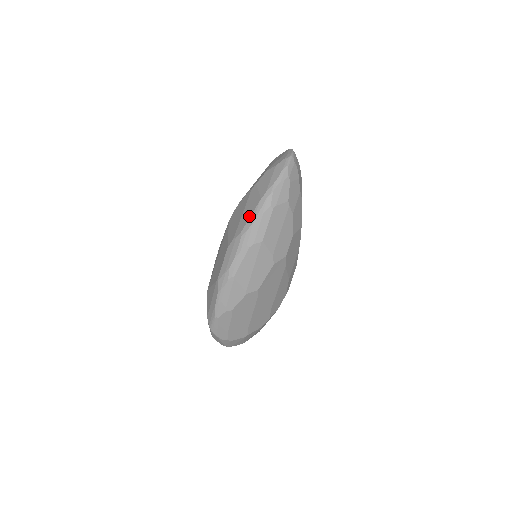
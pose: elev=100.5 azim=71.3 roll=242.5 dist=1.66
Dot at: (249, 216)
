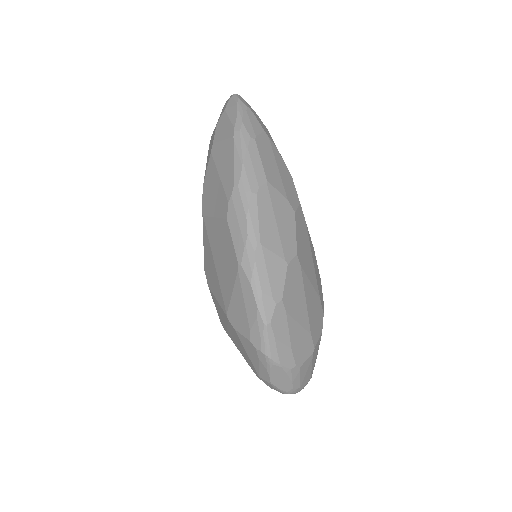
Dot at: (231, 163)
